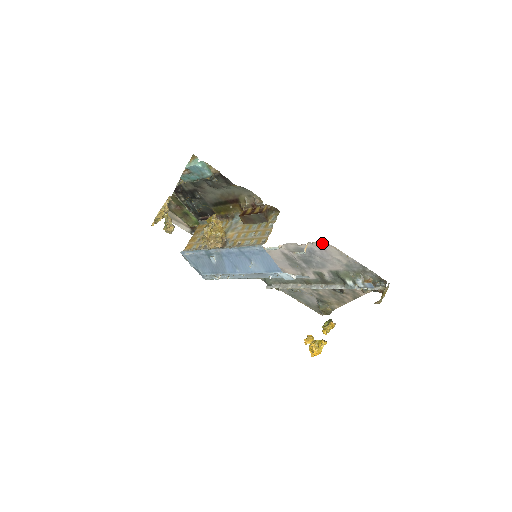
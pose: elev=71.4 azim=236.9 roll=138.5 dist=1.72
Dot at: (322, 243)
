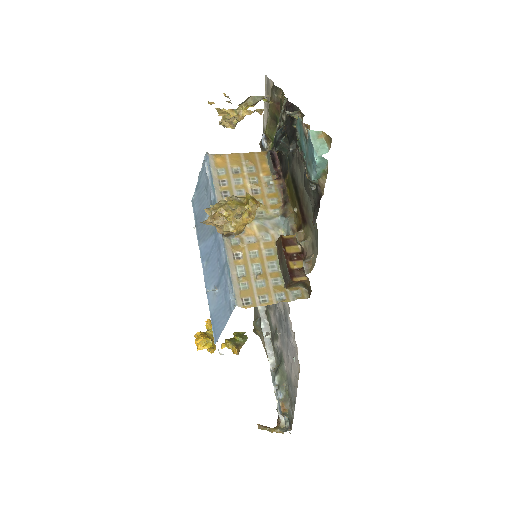
Dot at: occluded
